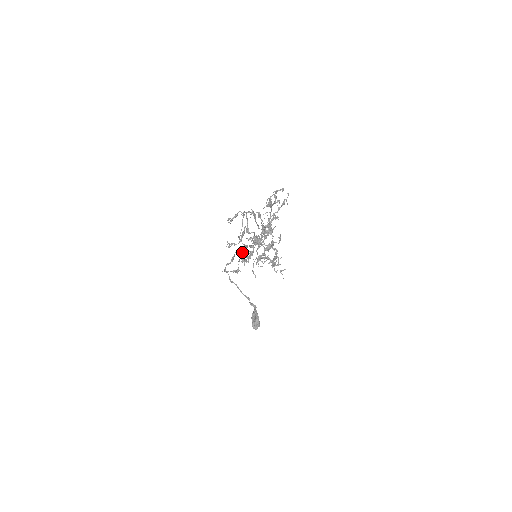
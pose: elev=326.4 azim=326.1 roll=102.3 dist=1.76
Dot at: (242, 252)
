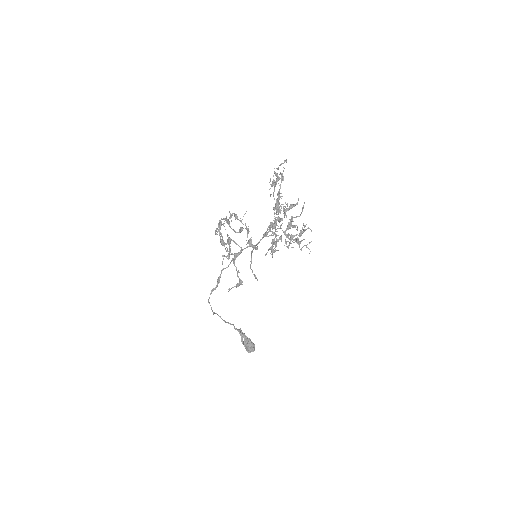
Dot at: (234, 263)
